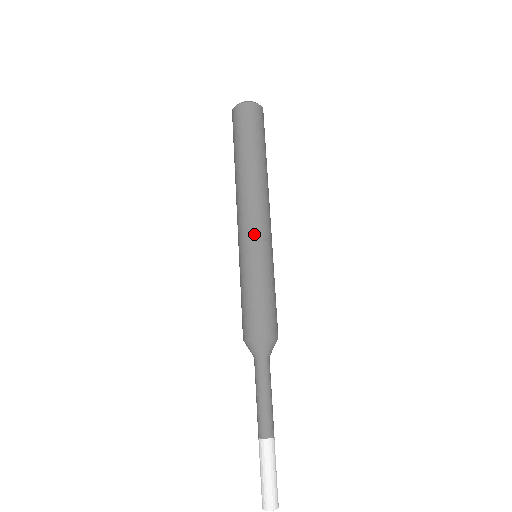
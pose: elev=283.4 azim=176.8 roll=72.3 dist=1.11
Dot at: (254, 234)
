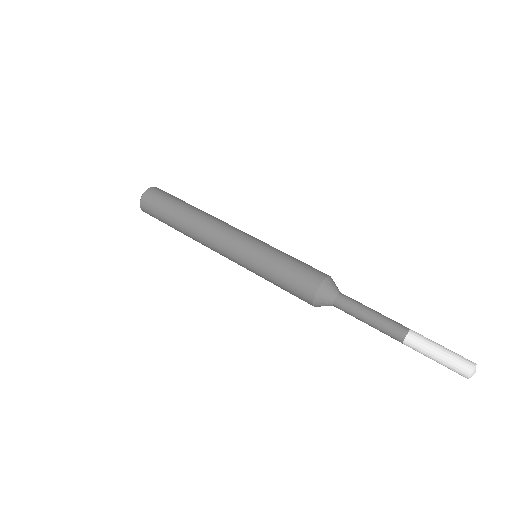
Dot at: (235, 248)
